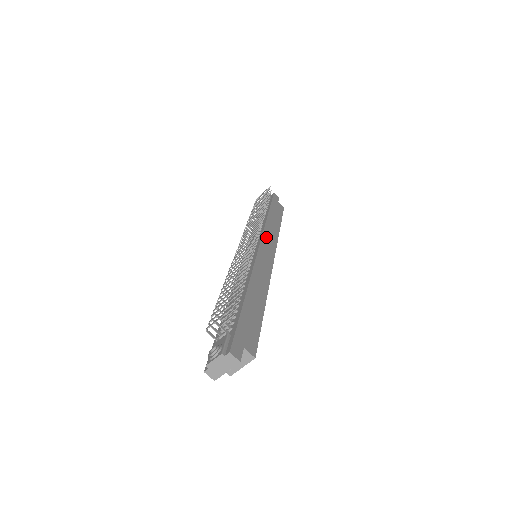
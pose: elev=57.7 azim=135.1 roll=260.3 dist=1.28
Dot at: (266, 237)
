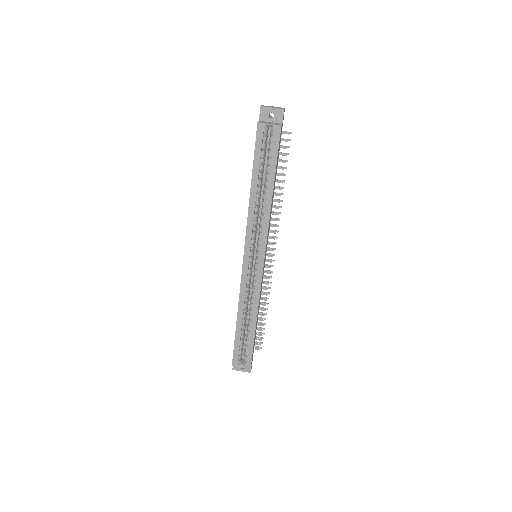
Dot at: occluded
